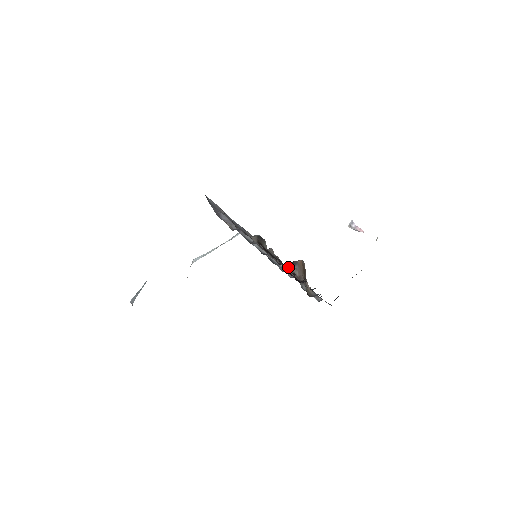
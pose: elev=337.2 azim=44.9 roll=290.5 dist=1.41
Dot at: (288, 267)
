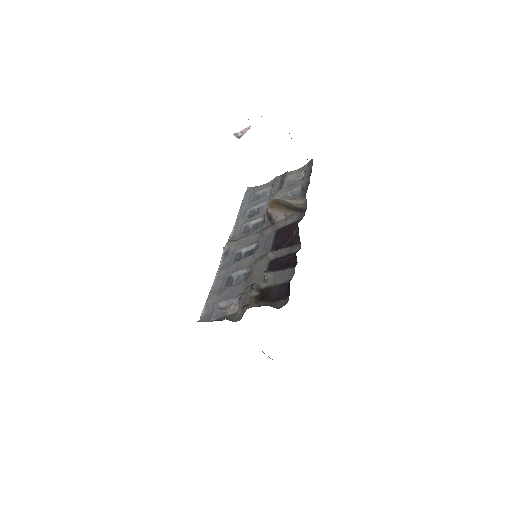
Dot at: (272, 224)
